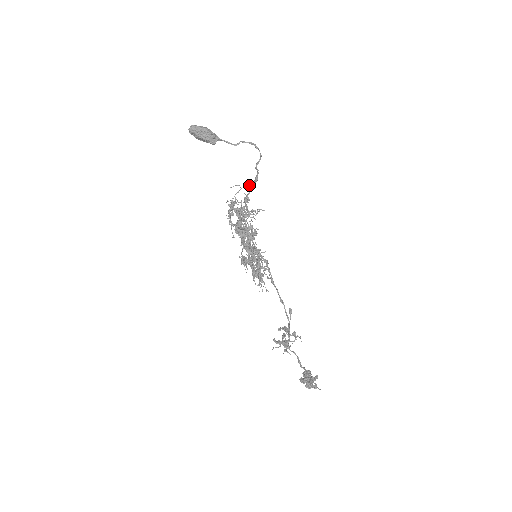
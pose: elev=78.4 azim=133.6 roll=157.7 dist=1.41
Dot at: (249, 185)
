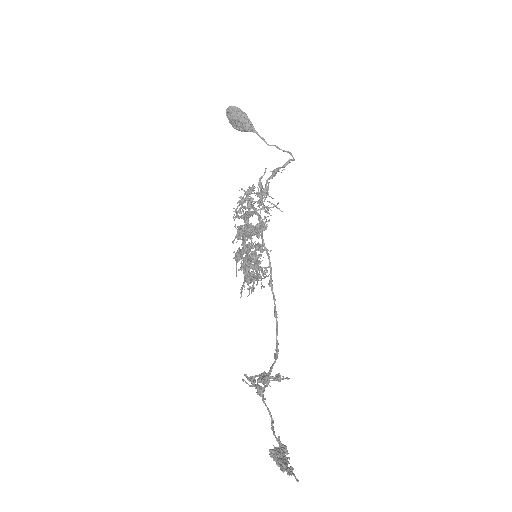
Dot at: occluded
